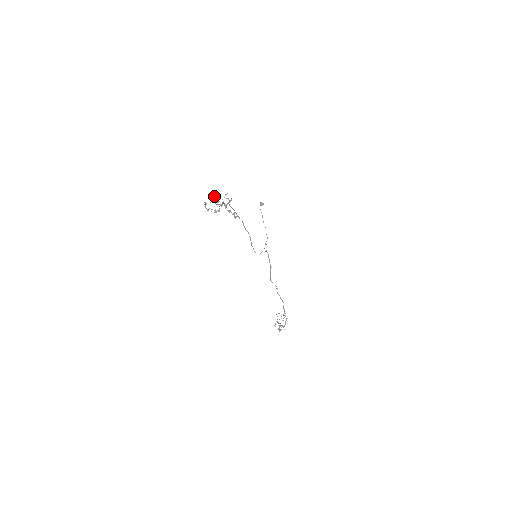
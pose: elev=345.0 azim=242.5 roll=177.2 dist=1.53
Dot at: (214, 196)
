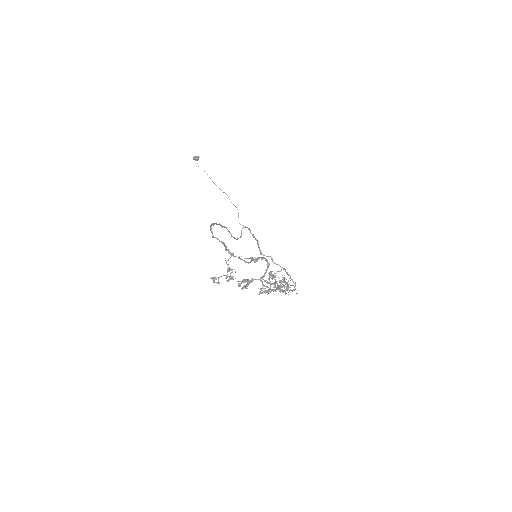
Dot at: (247, 281)
